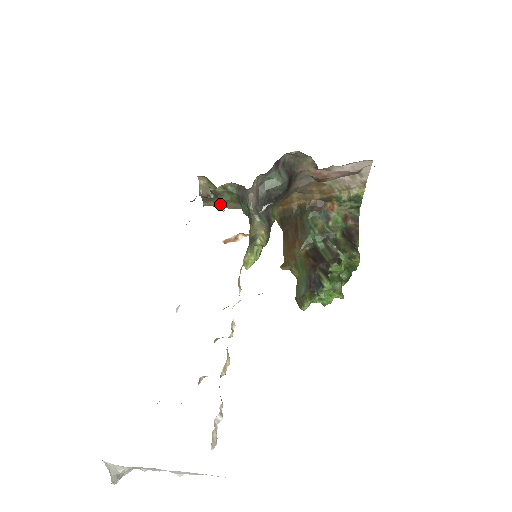
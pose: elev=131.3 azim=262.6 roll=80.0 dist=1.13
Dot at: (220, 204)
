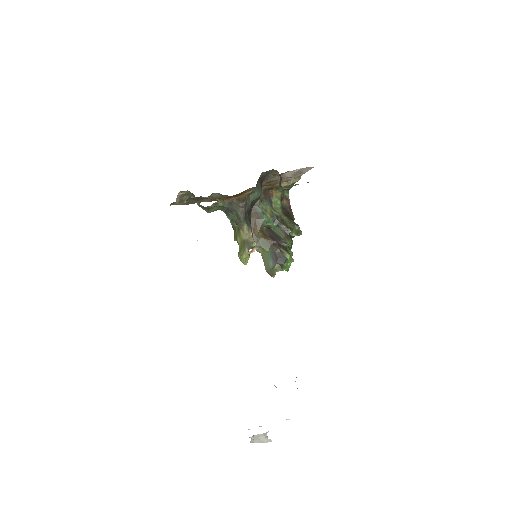
Dot at: (185, 203)
